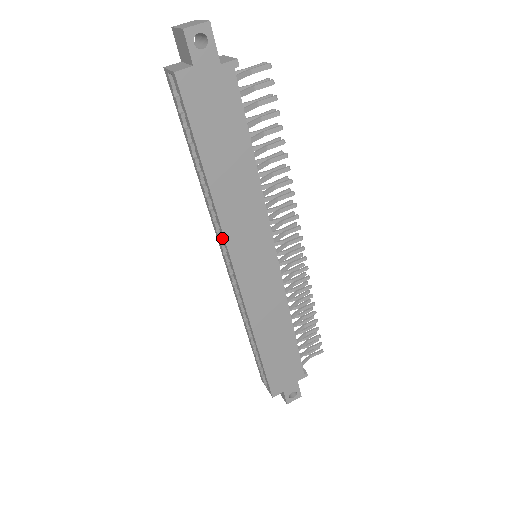
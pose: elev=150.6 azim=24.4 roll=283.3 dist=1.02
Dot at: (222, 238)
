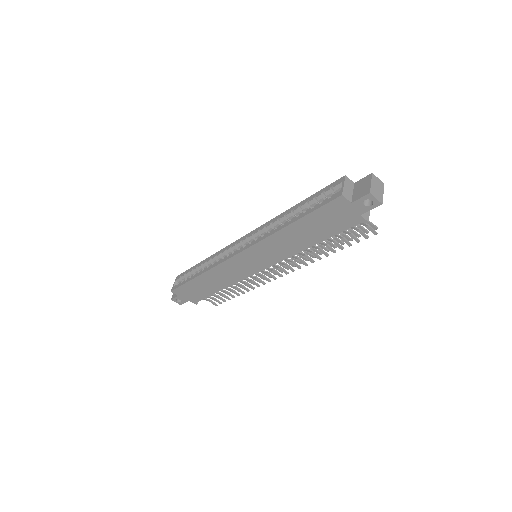
Dot at: (257, 235)
